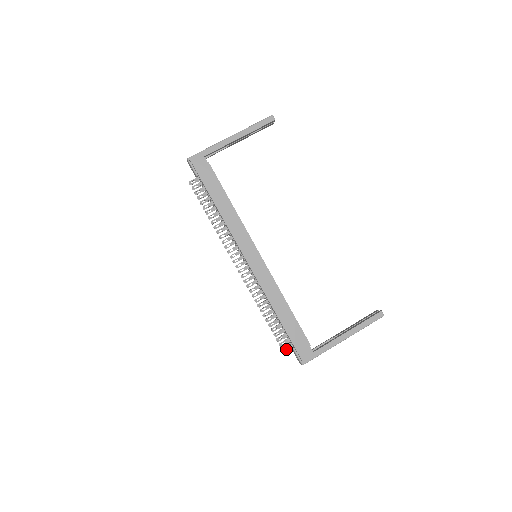
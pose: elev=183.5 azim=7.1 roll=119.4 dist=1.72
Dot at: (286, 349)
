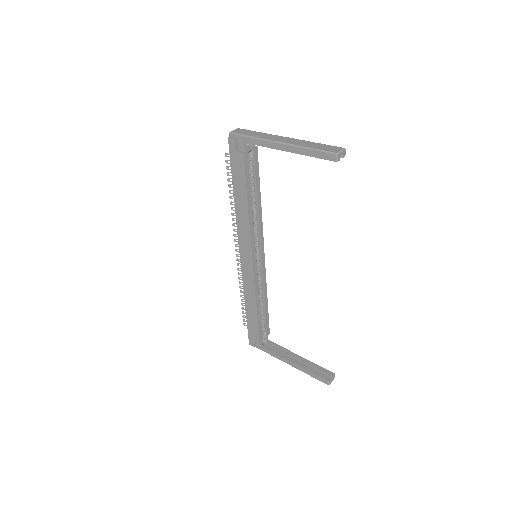
Dot at: occluded
